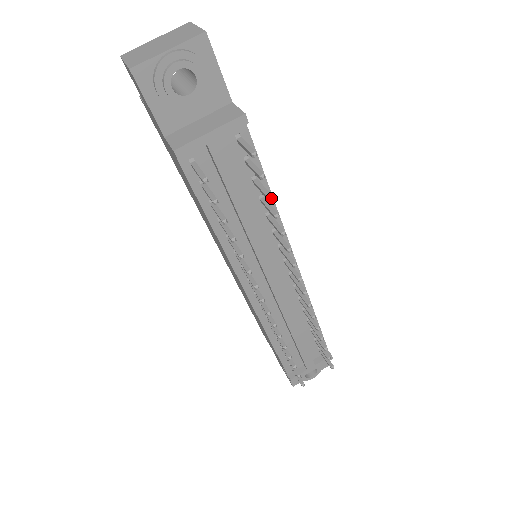
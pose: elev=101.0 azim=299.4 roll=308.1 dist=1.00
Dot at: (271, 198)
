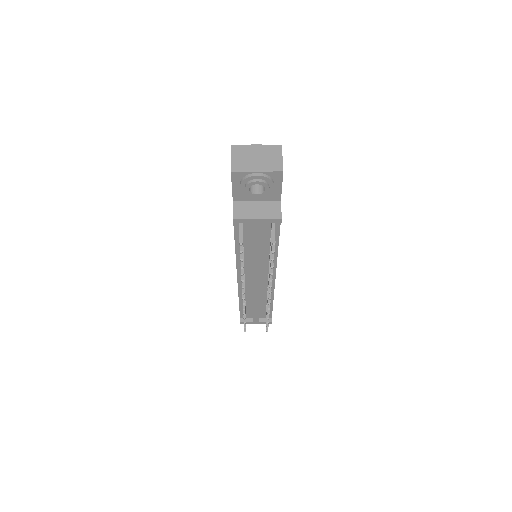
Dot at: occluded
